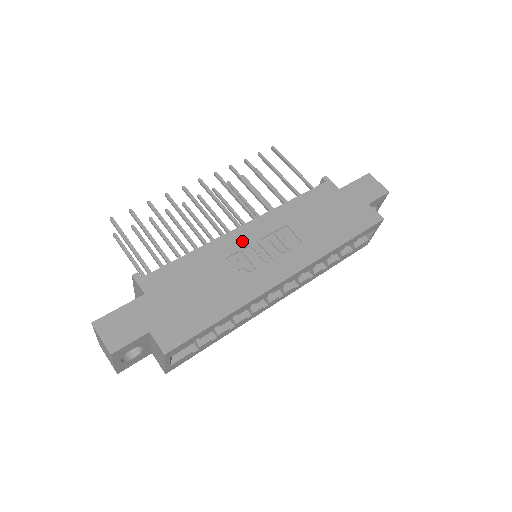
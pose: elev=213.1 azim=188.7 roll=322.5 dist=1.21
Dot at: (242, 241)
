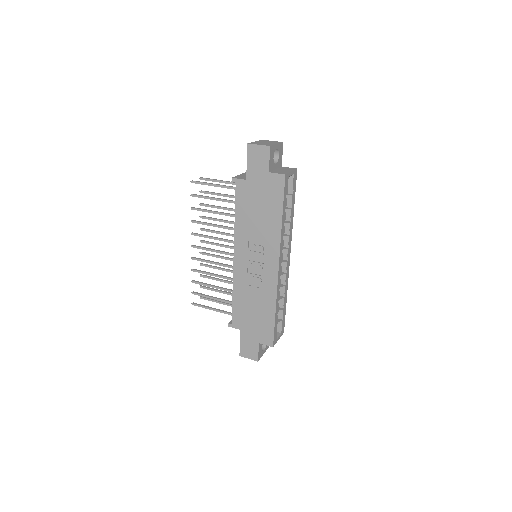
Dot at: (242, 269)
